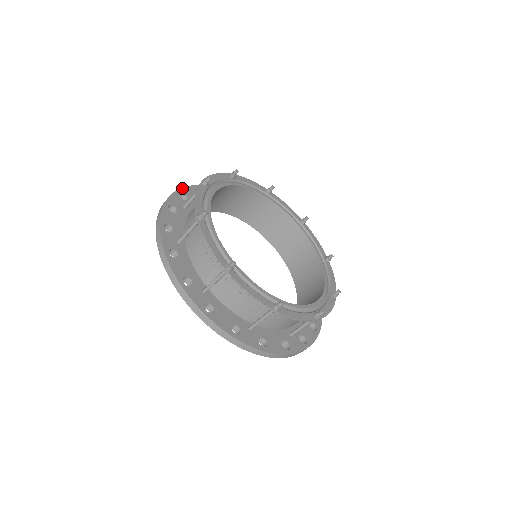
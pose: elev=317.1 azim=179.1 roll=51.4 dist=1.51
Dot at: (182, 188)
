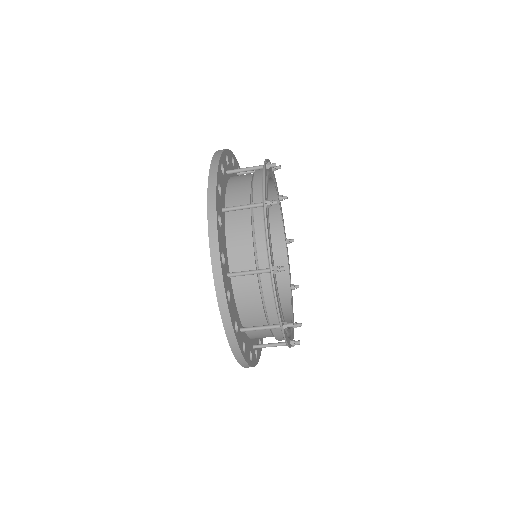
Dot at: (217, 174)
